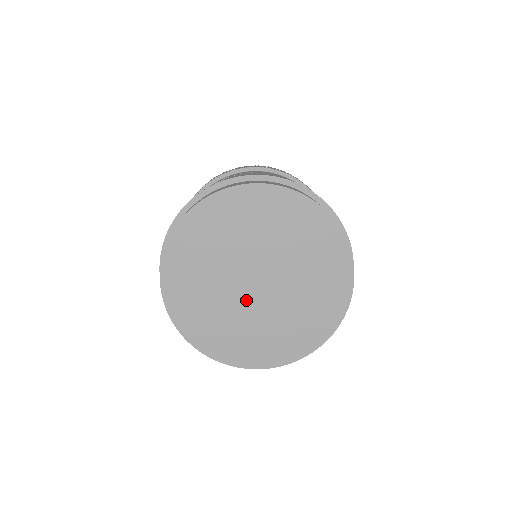
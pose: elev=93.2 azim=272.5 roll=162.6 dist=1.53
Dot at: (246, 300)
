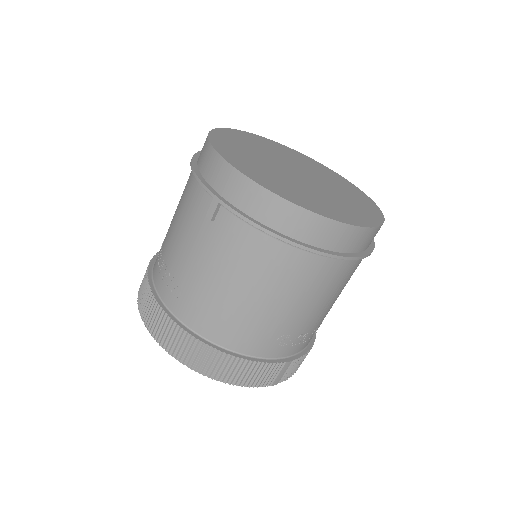
Dot at: (279, 167)
